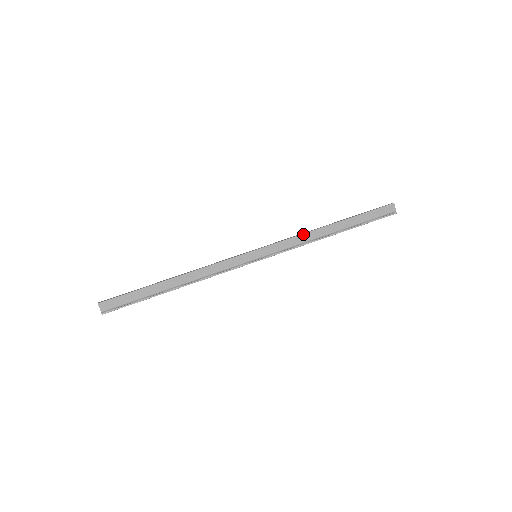
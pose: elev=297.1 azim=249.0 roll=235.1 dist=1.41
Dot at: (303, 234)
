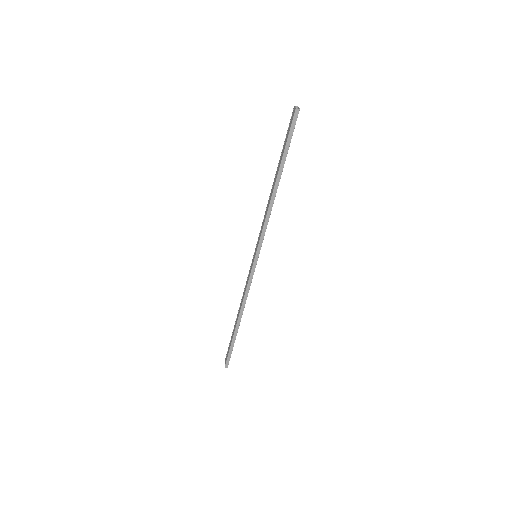
Dot at: occluded
